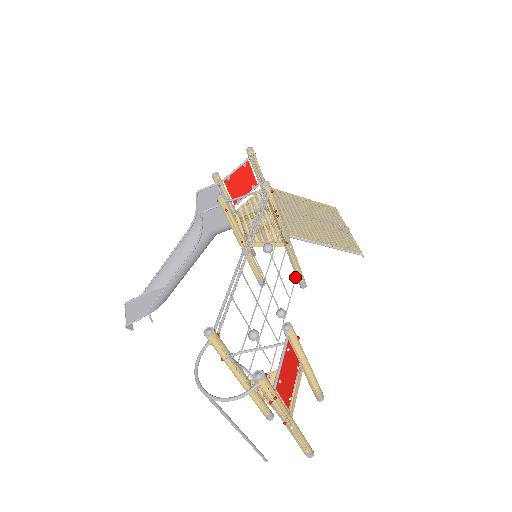
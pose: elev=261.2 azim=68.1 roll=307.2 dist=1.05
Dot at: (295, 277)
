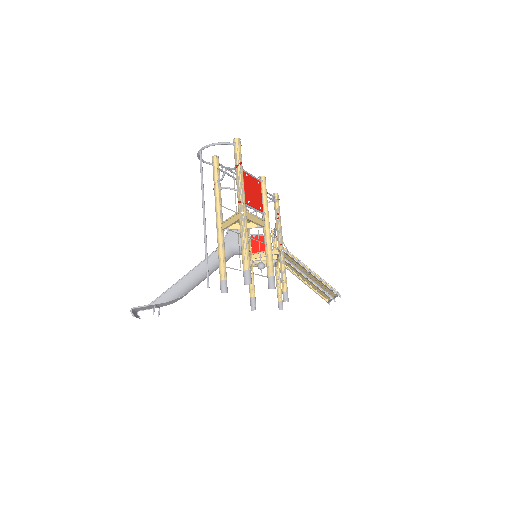
Dot at: (281, 280)
